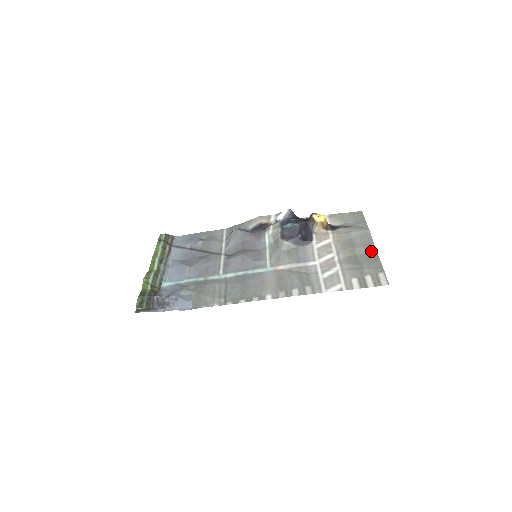
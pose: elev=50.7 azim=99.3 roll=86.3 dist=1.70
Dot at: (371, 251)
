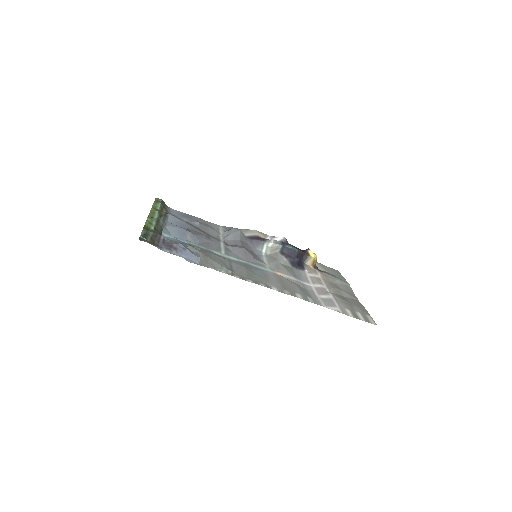
Dot at: (354, 299)
